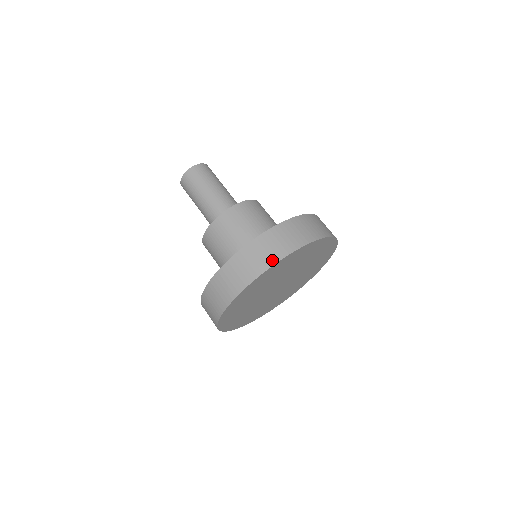
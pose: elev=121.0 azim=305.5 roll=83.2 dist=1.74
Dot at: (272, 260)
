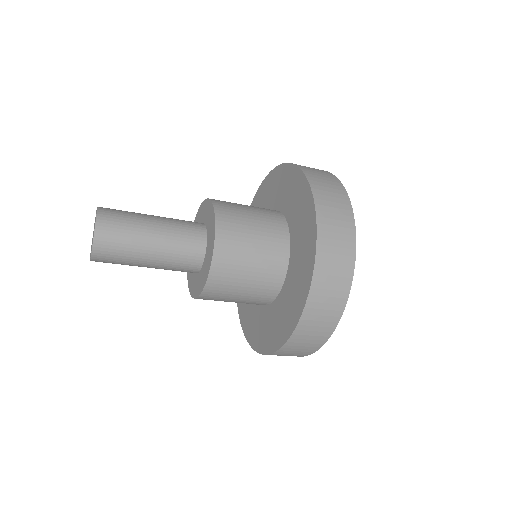
Dot at: (351, 237)
